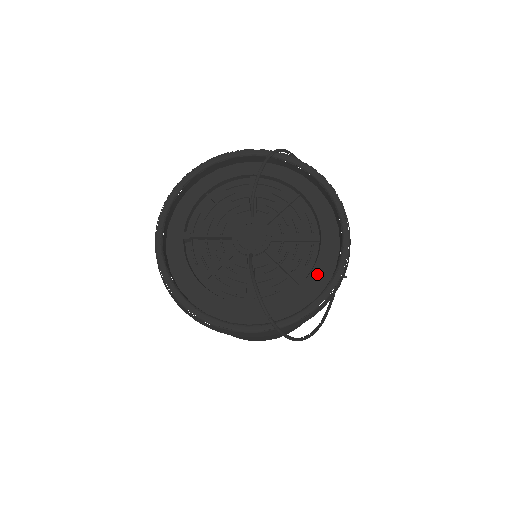
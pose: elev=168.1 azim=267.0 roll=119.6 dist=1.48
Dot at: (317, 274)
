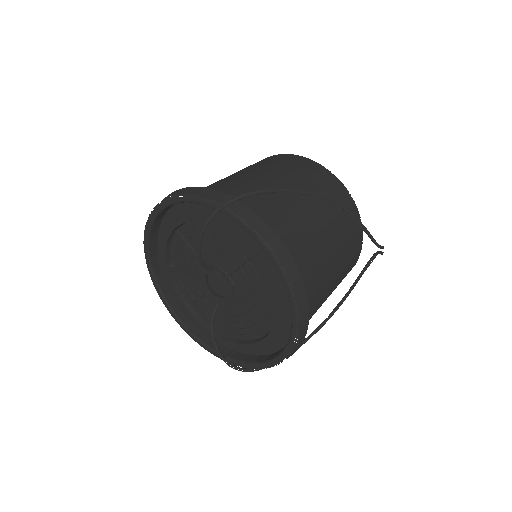
Dot at: (273, 338)
